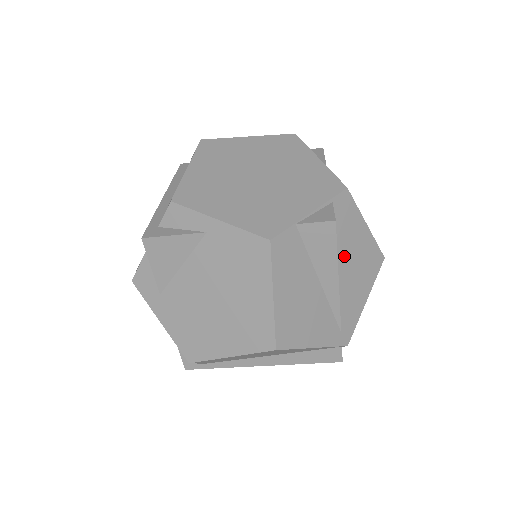
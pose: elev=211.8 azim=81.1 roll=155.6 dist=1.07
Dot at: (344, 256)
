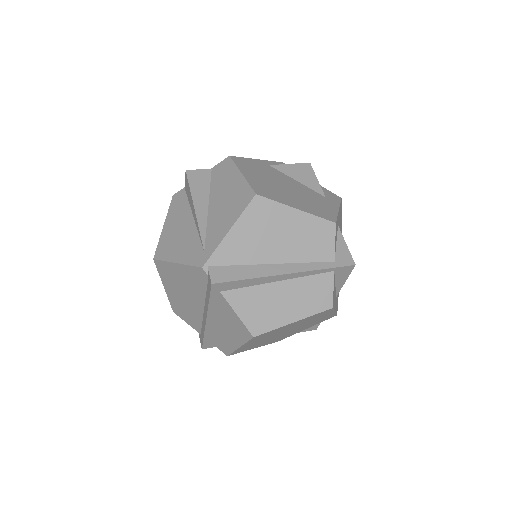
Dot at: occluded
